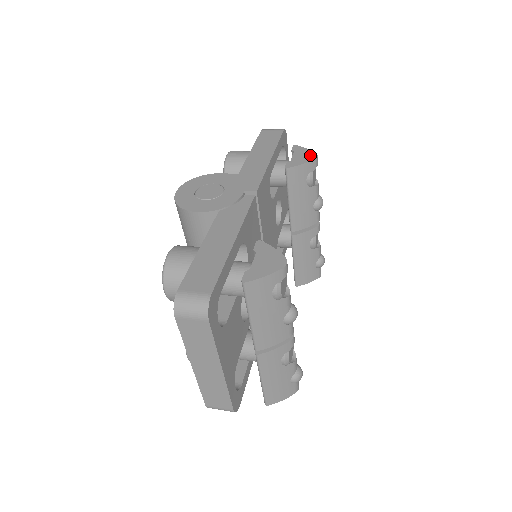
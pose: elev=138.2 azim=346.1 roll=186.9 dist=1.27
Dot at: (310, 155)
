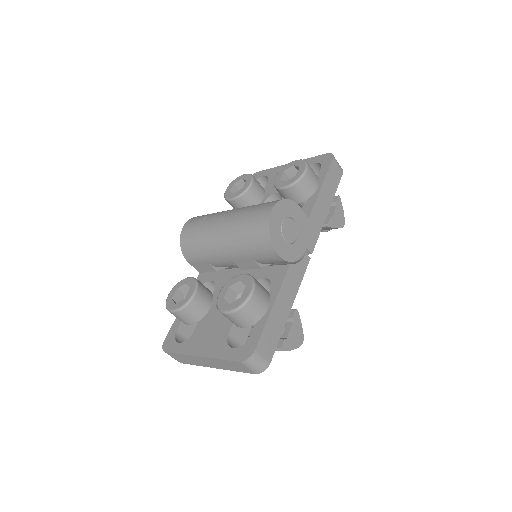
Dot at: (342, 220)
